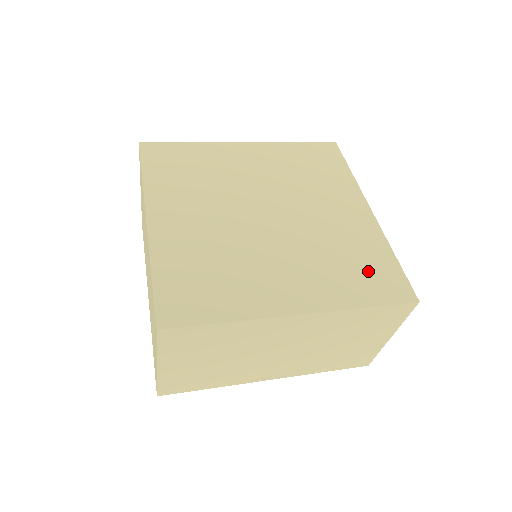
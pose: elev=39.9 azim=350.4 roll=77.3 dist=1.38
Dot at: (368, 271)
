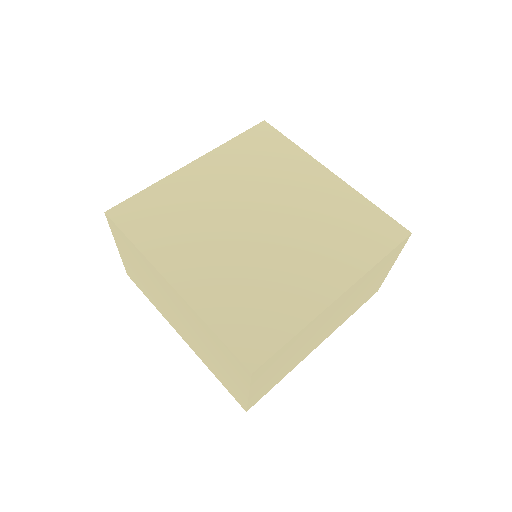
Dot at: (363, 229)
